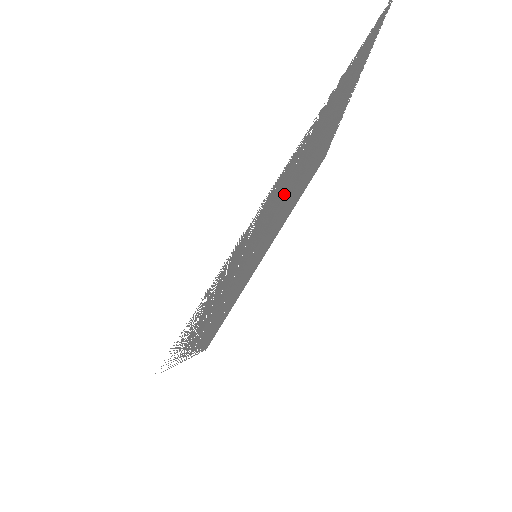
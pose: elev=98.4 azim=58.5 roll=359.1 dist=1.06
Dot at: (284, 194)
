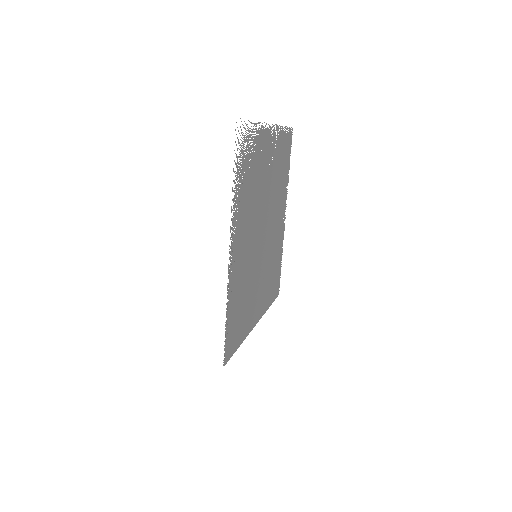
Dot at: (269, 186)
